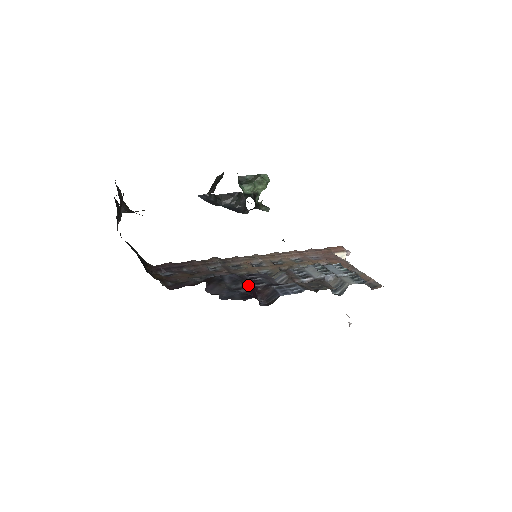
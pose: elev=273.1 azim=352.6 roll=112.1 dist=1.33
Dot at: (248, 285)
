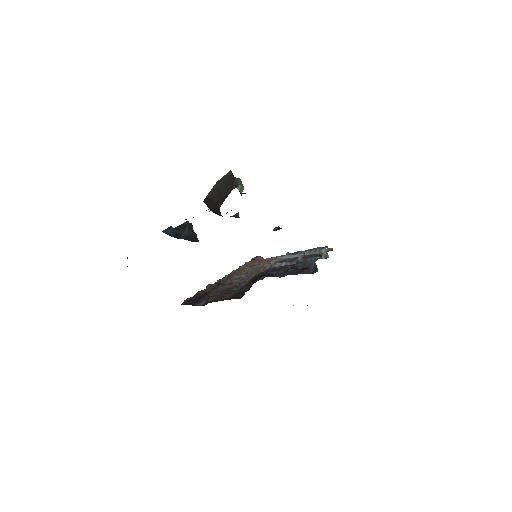
Dot at: occluded
